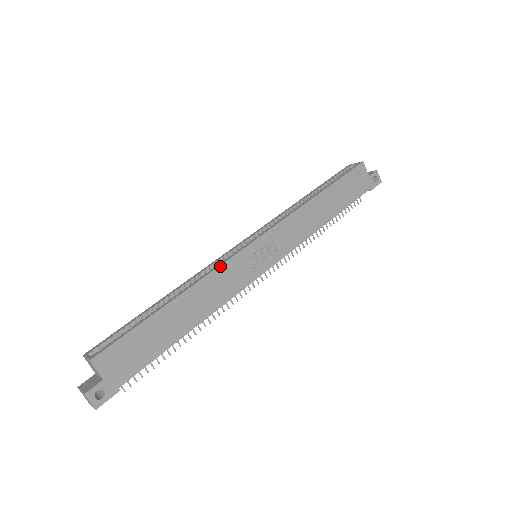
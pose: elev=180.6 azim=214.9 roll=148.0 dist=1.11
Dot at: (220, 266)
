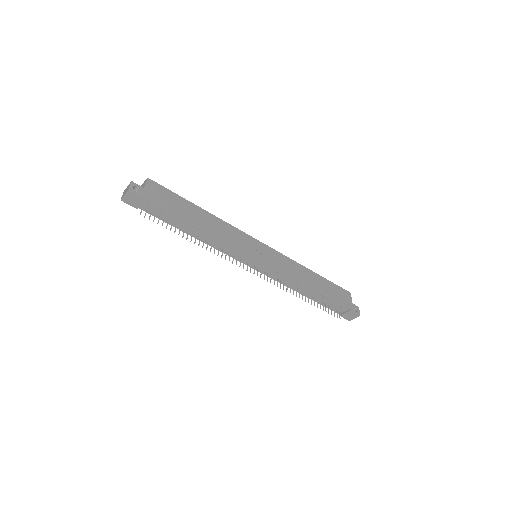
Dot at: (236, 228)
